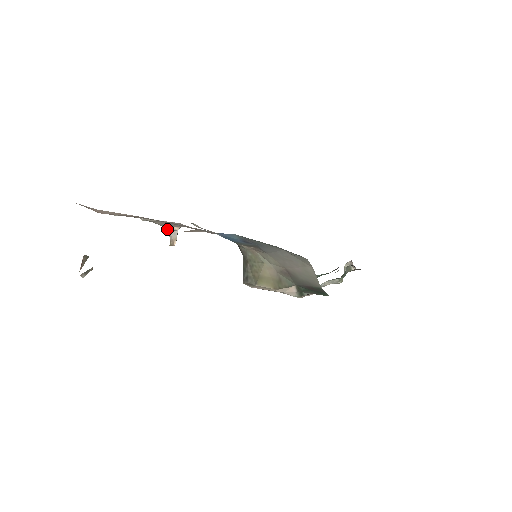
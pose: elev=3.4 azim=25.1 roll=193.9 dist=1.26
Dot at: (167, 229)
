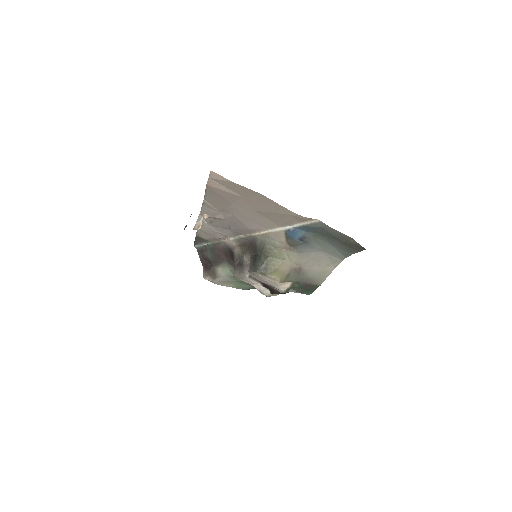
Dot at: (200, 215)
